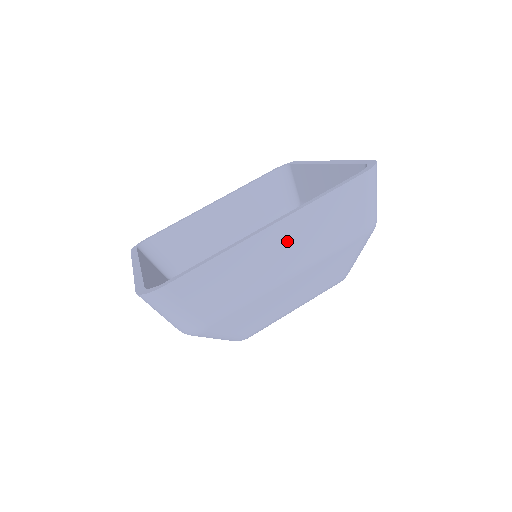
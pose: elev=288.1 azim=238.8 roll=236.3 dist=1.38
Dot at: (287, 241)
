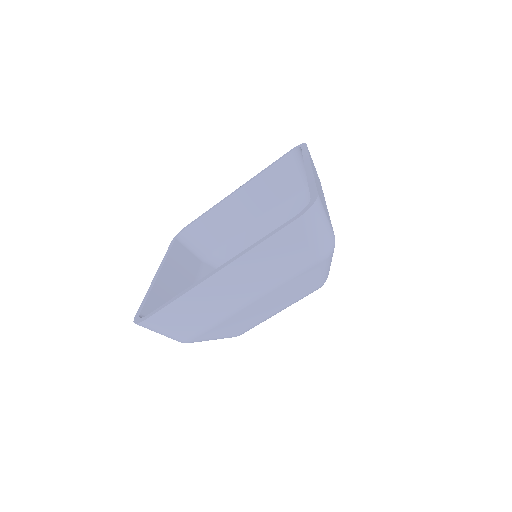
Dot at: occluded
